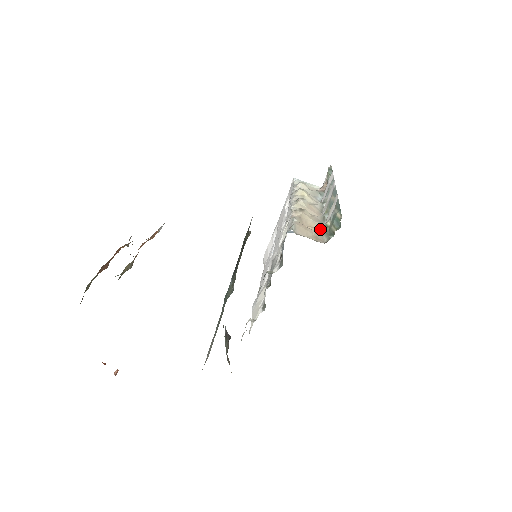
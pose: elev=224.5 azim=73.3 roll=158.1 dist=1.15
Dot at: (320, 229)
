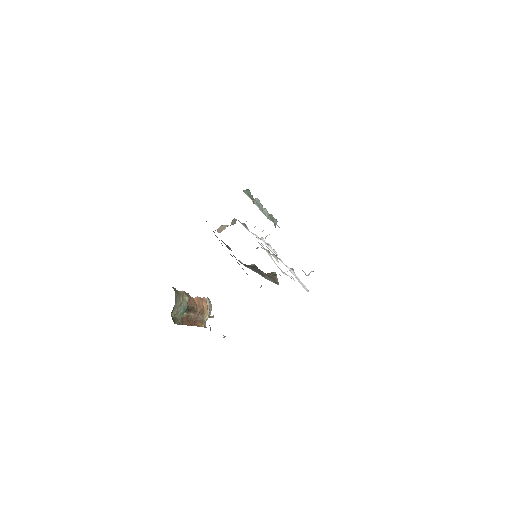
Dot at: occluded
